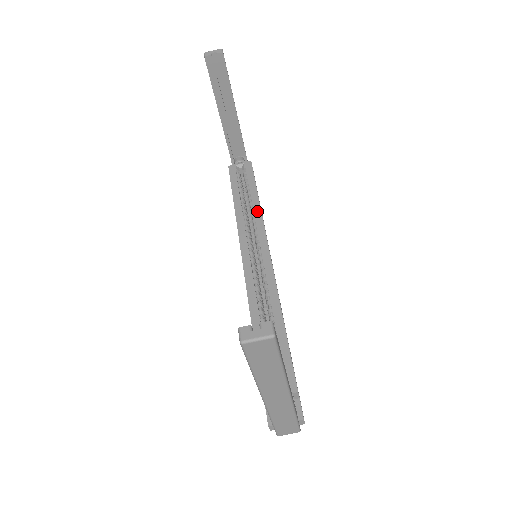
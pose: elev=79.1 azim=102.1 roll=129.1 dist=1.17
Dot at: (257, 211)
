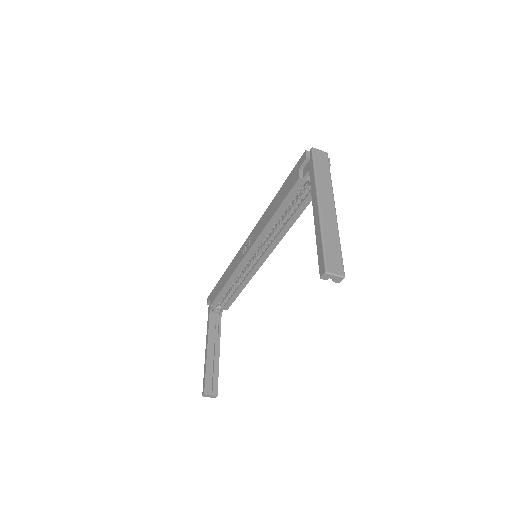
Dot at: (283, 232)
